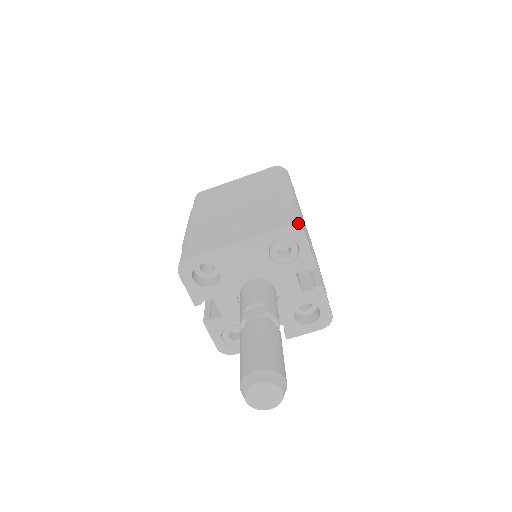
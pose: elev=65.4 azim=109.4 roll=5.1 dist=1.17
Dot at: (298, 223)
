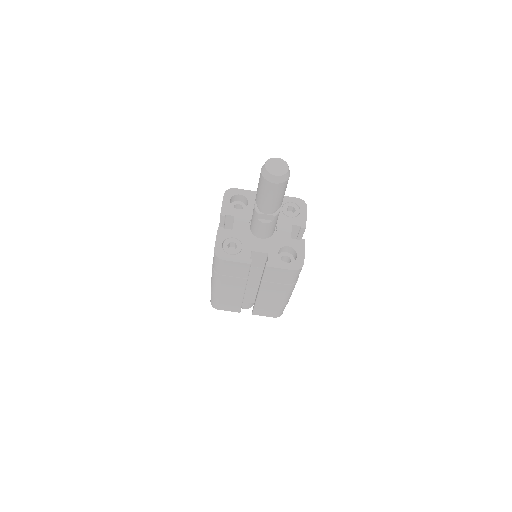
Dot at: occluded
